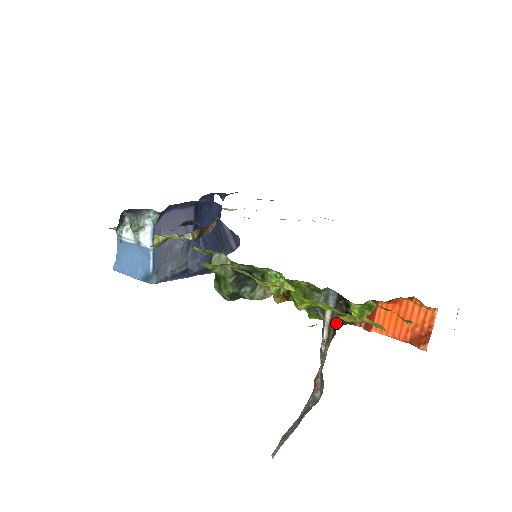
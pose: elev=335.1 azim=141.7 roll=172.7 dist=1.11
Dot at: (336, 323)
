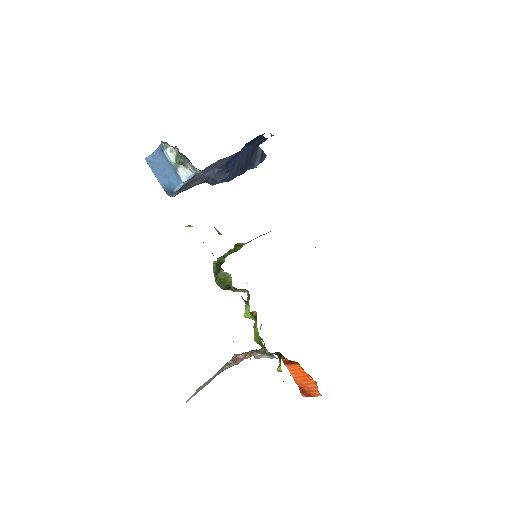
Dot at: occluded
